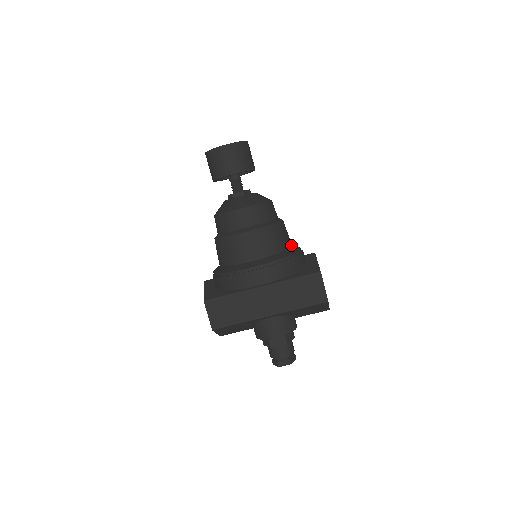
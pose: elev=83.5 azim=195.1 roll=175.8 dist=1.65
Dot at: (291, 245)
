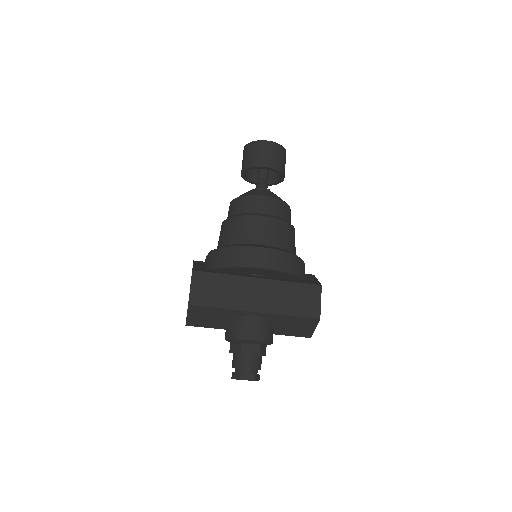
Dot at: occluded
